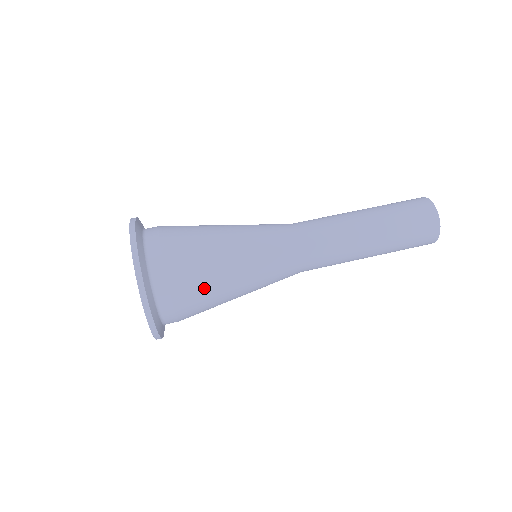
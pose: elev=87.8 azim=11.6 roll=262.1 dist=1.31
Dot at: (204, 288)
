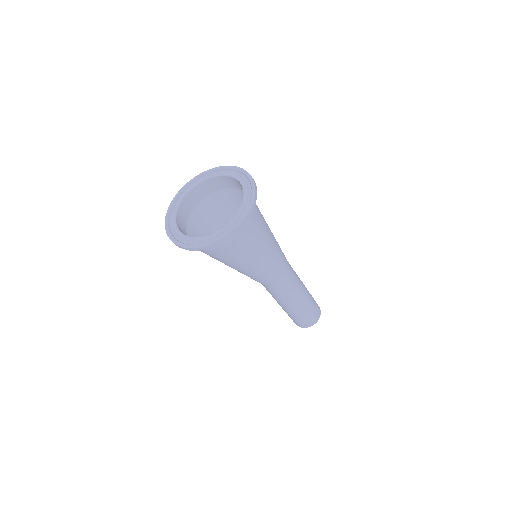
Dot at: (252, 248)
